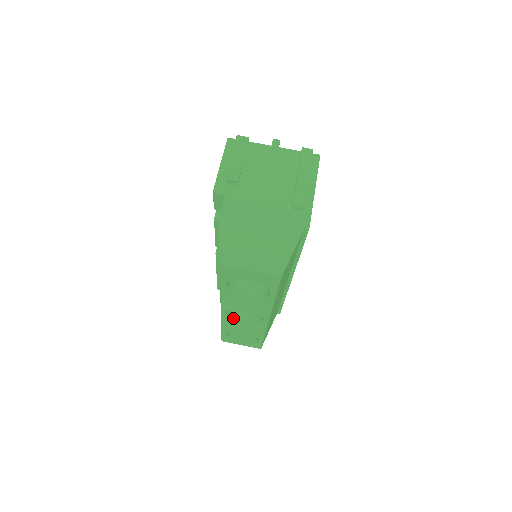
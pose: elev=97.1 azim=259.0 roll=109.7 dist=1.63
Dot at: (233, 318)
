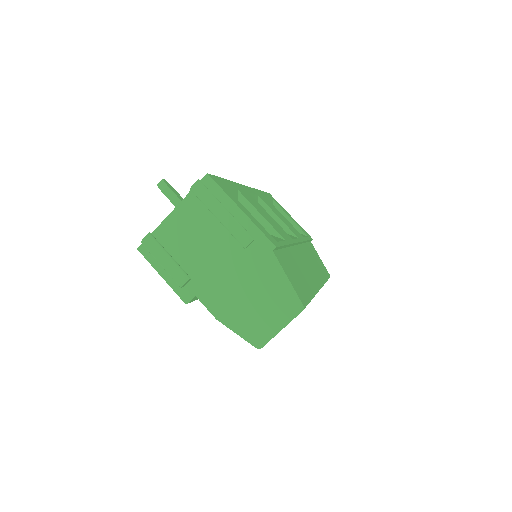
Dot at: occluded
